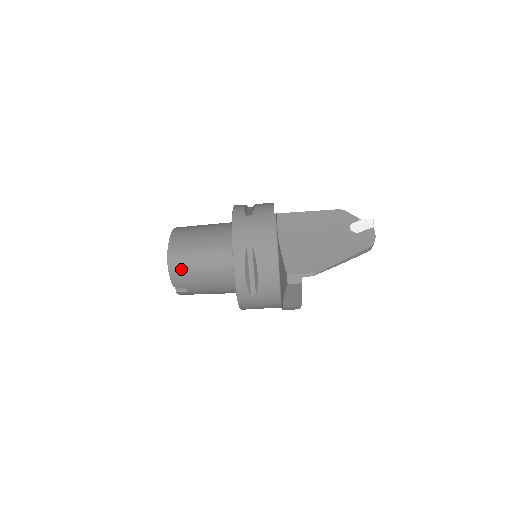
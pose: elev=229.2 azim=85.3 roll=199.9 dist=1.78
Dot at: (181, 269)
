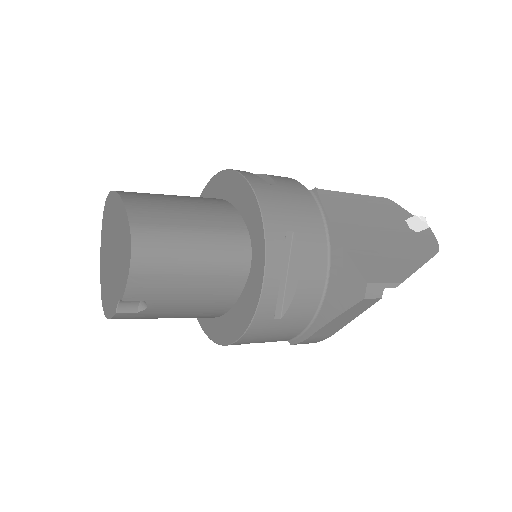
Dot at: (156, 264)
